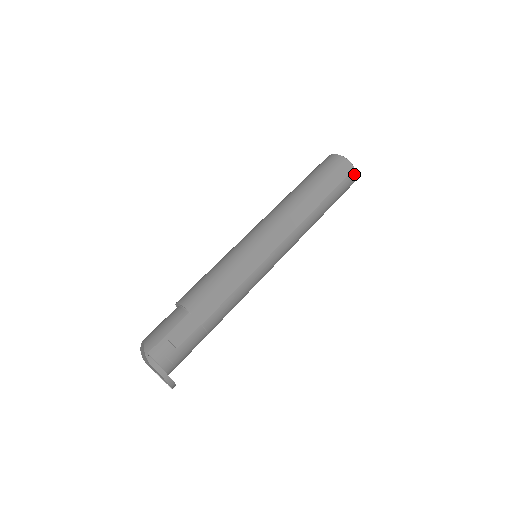
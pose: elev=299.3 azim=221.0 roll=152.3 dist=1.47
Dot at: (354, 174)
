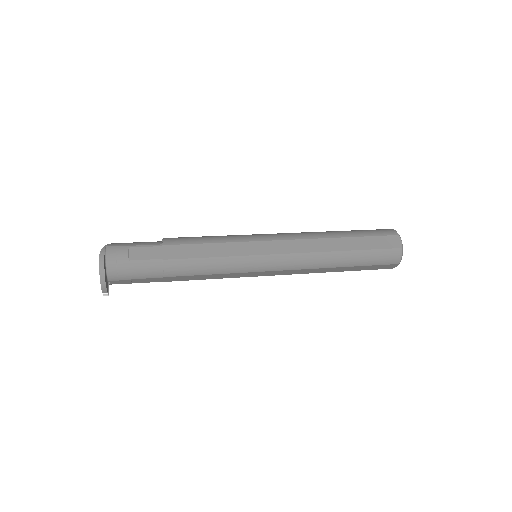
Dot at: (399, 253)
